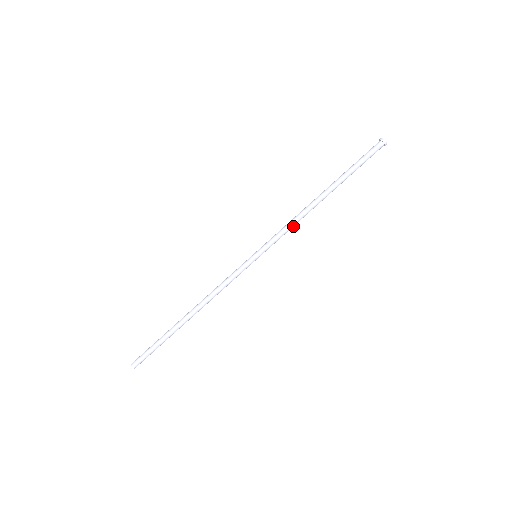
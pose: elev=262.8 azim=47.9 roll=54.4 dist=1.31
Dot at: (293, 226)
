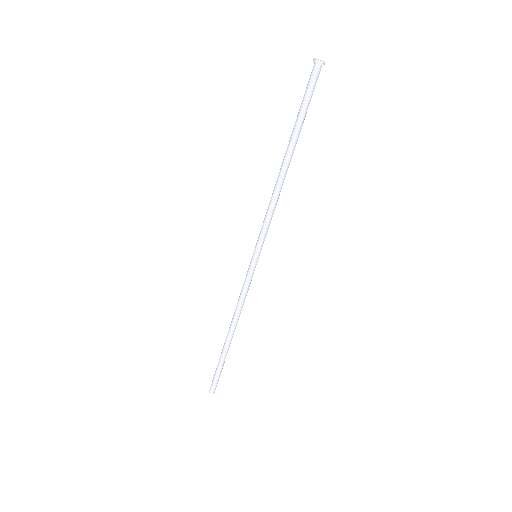
Dot at: (274, 209)
